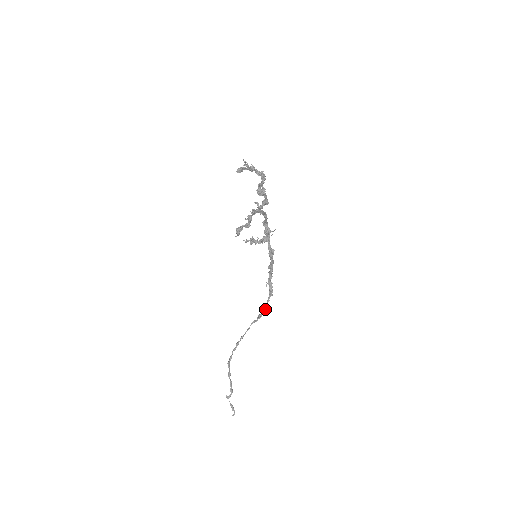
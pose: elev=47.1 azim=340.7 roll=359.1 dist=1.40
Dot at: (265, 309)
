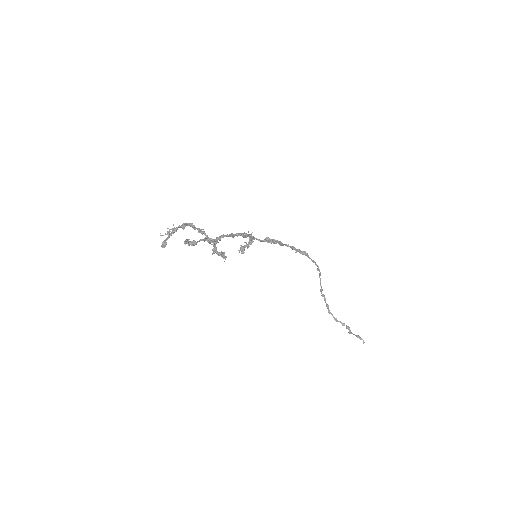
Dot at: (316, 265)
